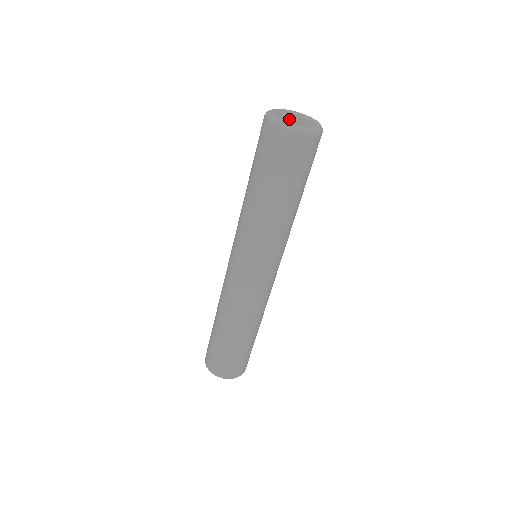
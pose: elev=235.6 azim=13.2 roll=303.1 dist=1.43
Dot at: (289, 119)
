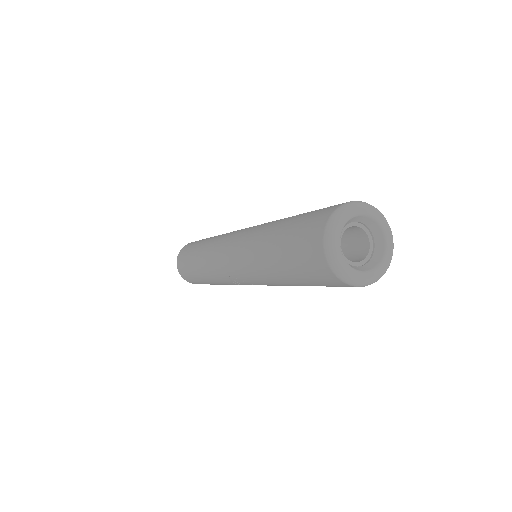
Dot at: occluded
